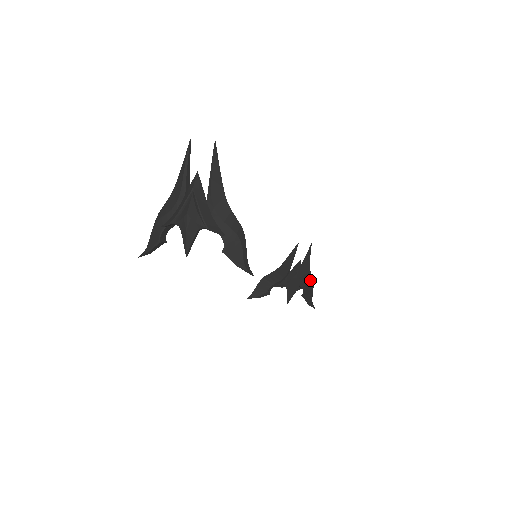
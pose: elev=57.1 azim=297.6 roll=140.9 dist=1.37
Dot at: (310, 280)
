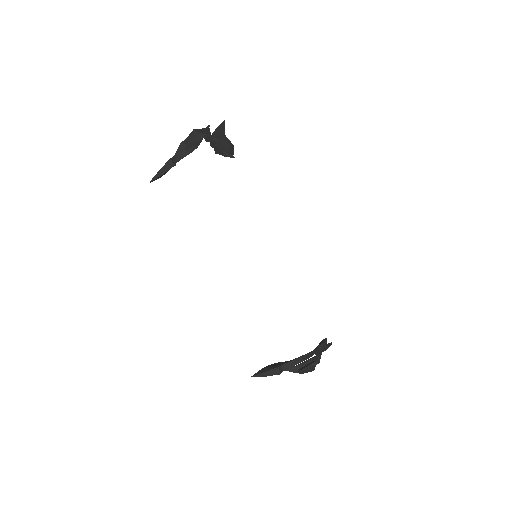
Dot at: occluded
